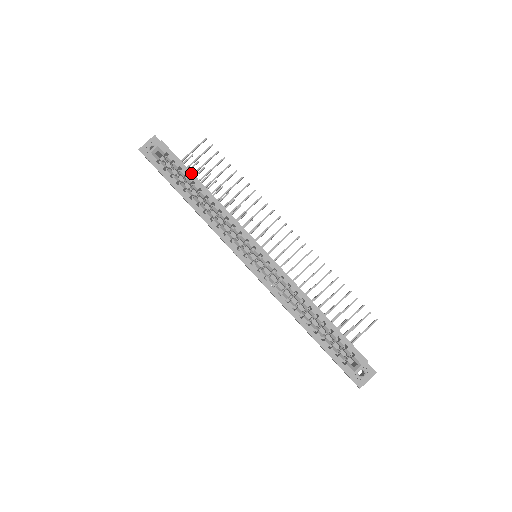
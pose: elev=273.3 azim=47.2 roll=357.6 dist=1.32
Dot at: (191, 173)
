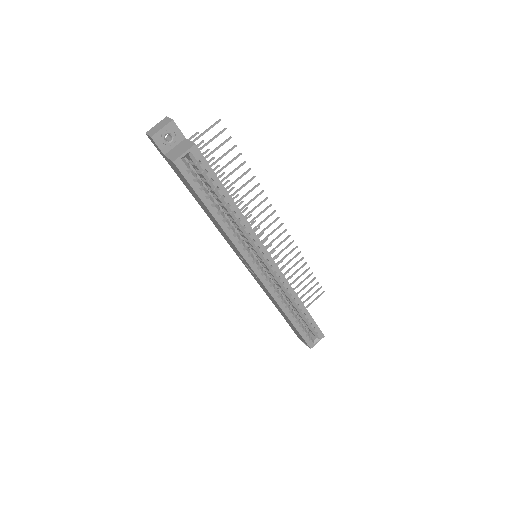
Dot at: (222, 186)
